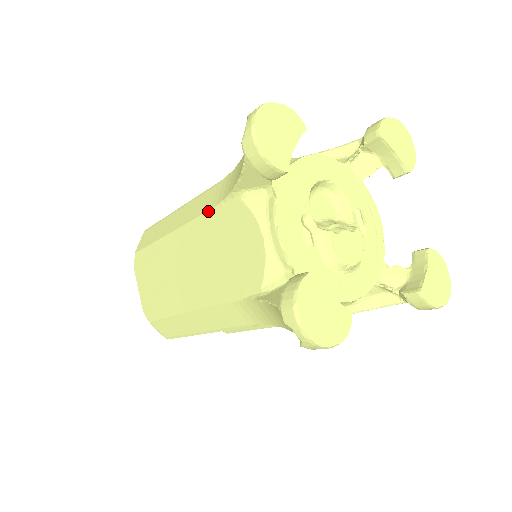
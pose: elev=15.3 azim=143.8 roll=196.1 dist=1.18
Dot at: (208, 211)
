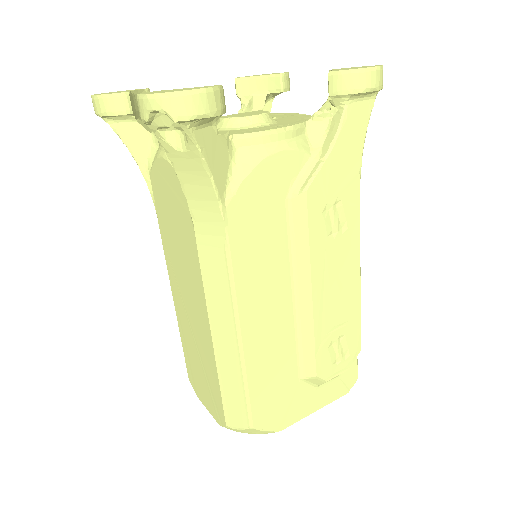
Dot at: occluded
